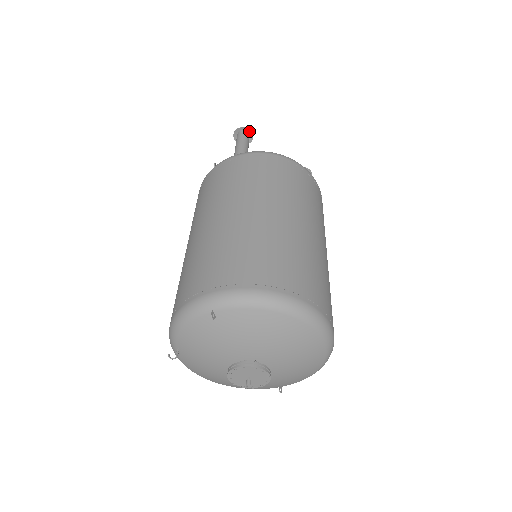
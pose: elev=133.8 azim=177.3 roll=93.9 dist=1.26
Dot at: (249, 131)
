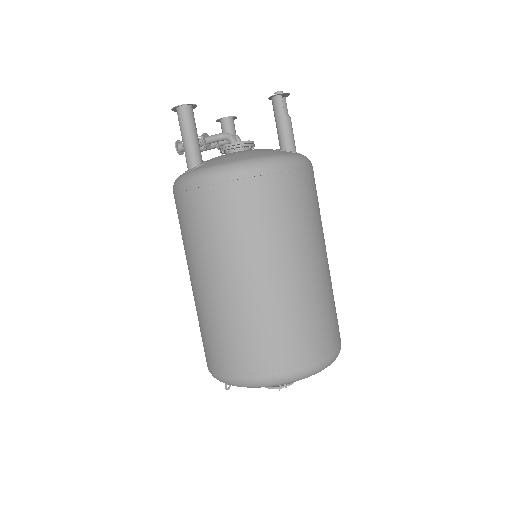
Dot at: (186, 104)
